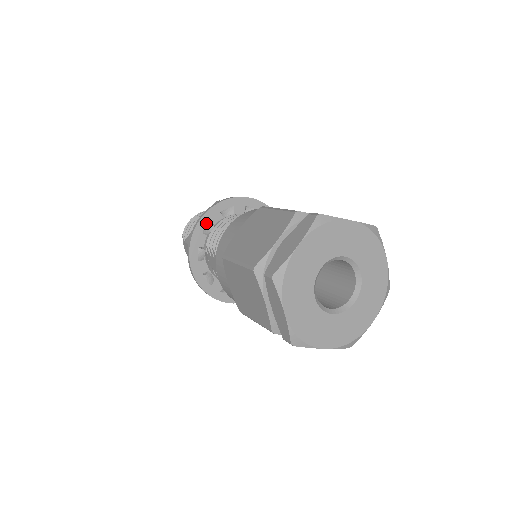
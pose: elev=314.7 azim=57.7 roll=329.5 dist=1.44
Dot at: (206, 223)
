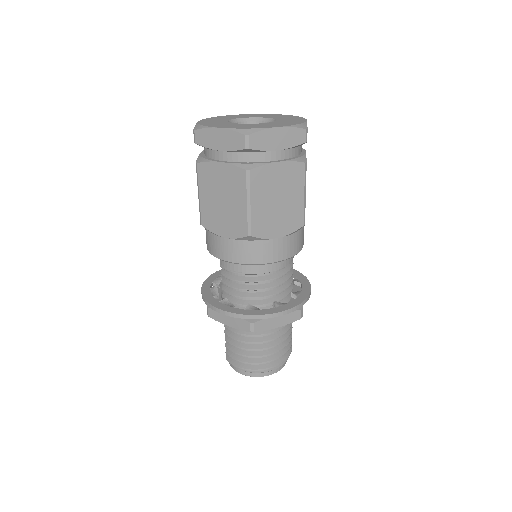
Dot at: occluded
